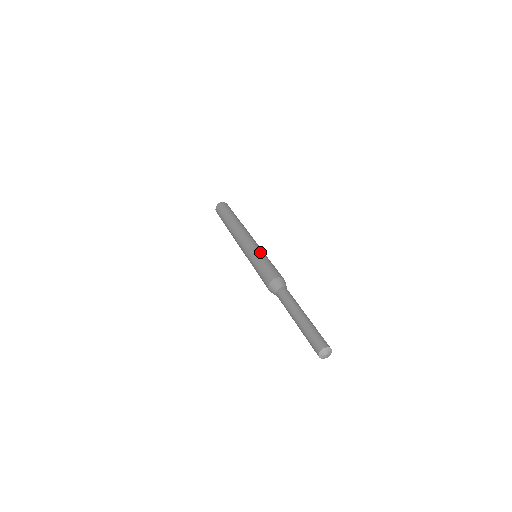
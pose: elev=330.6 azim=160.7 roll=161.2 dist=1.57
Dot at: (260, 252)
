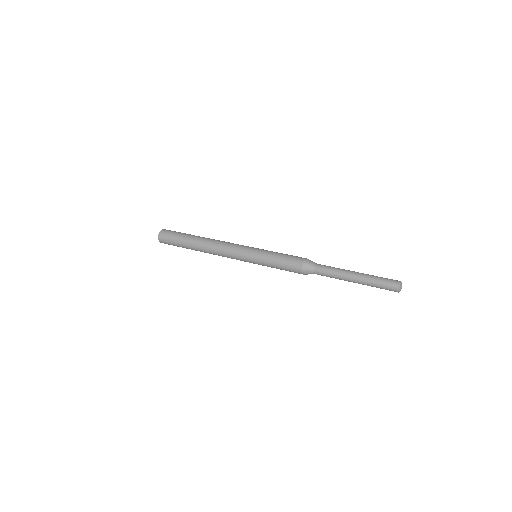
Dot at: (262, 251)
